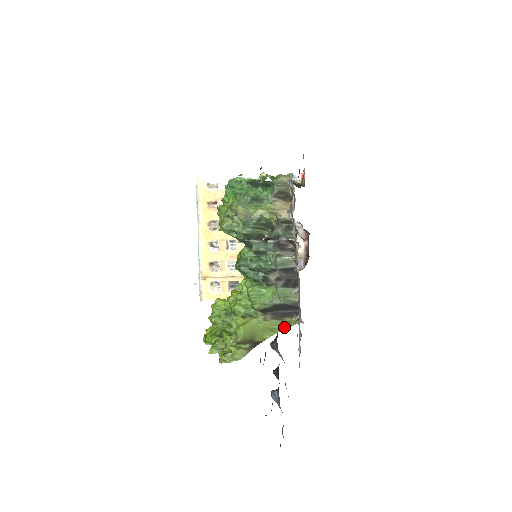
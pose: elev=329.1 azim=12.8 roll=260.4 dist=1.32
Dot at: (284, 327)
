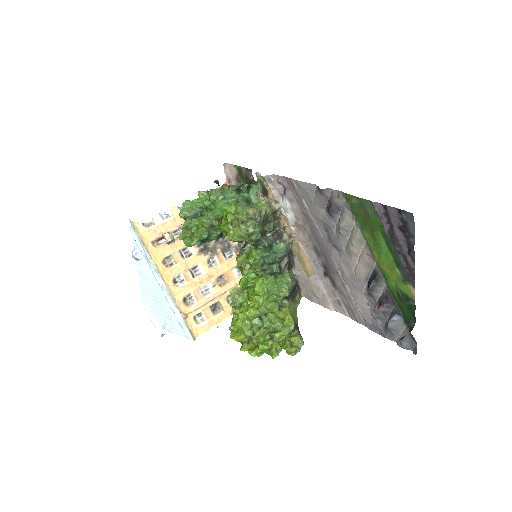
Dot at: (296, 307)
